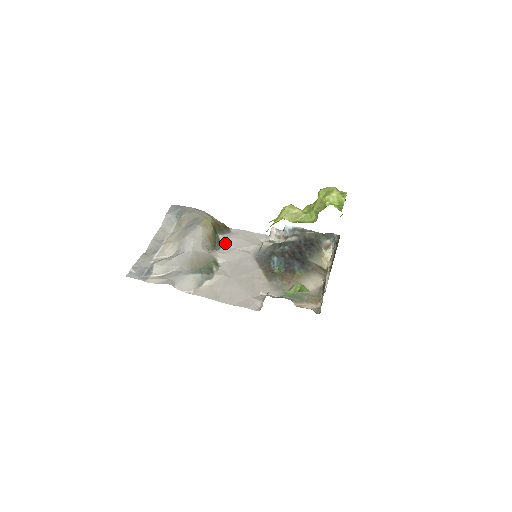
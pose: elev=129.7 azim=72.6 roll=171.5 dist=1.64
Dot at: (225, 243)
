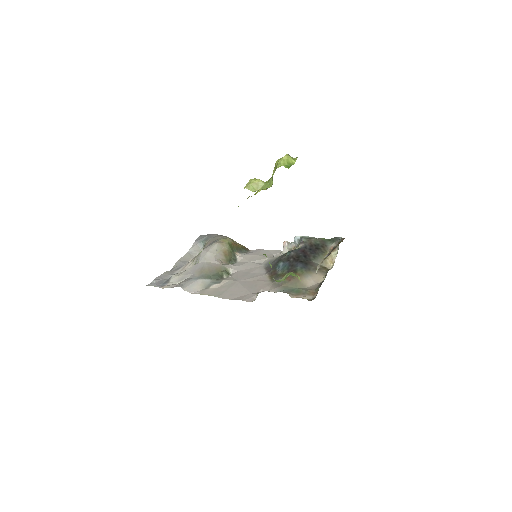
Dot at: (241, 259)
